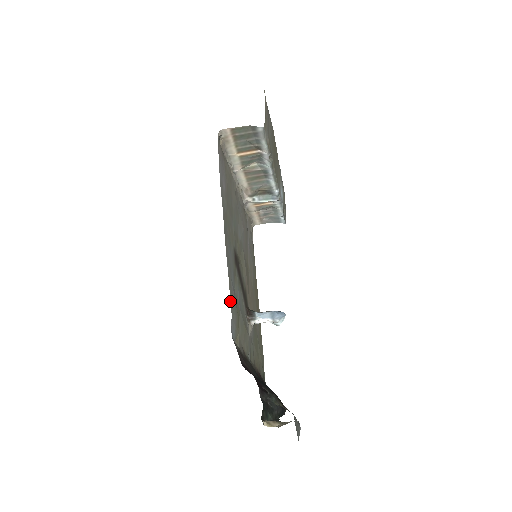
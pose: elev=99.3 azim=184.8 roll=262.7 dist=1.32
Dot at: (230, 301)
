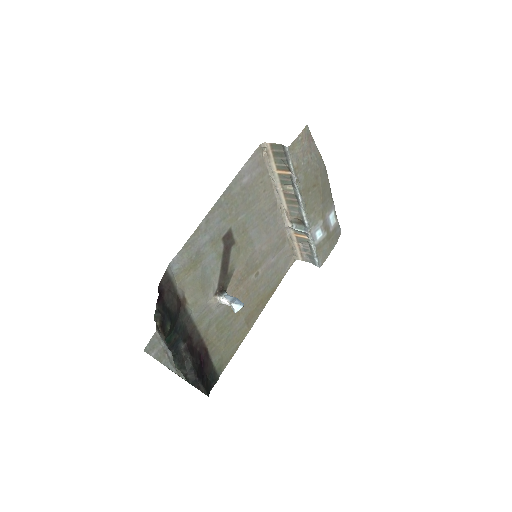
Dot at: (186, 243)
